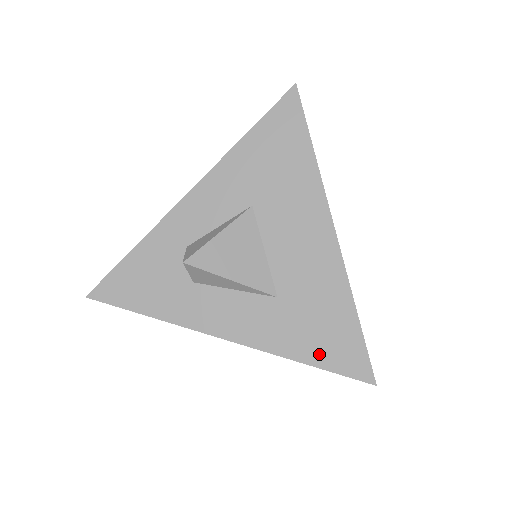
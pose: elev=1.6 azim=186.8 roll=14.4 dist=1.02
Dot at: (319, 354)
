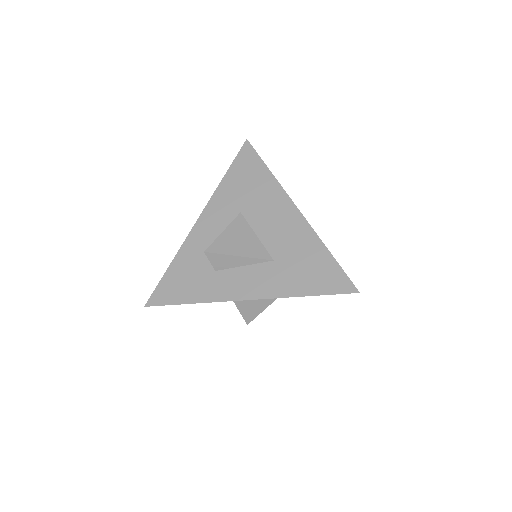
Dot at: (313, 286)
